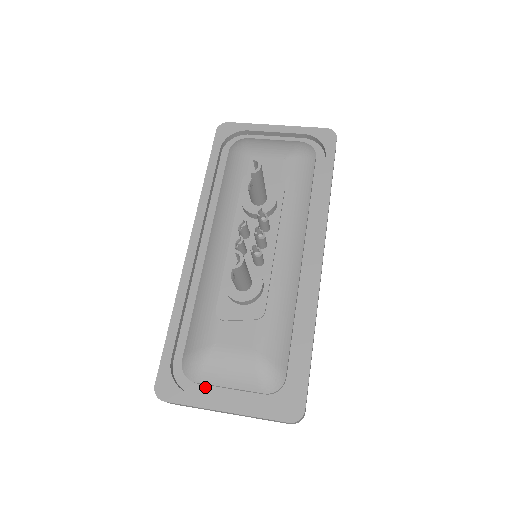
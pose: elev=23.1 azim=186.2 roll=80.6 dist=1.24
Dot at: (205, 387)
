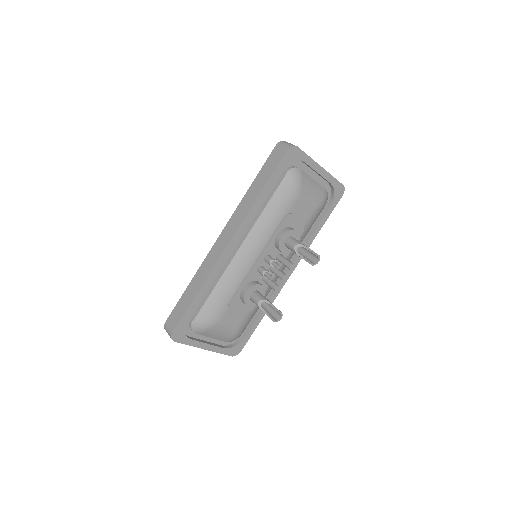
Dot at: occluded
